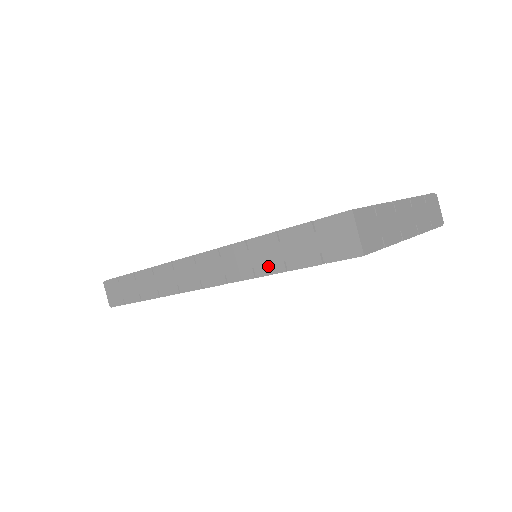
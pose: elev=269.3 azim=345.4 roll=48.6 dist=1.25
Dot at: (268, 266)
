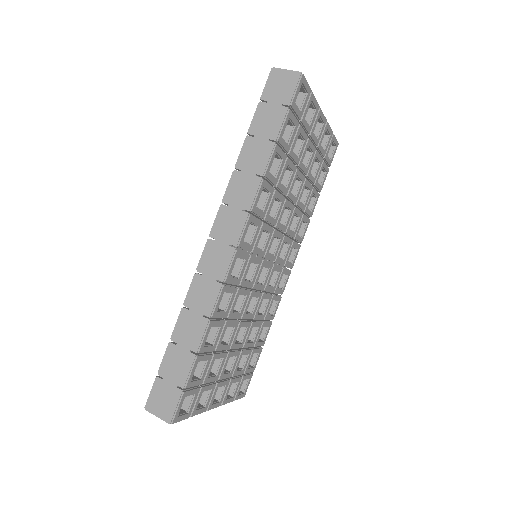
Dot at: (263, 158)
